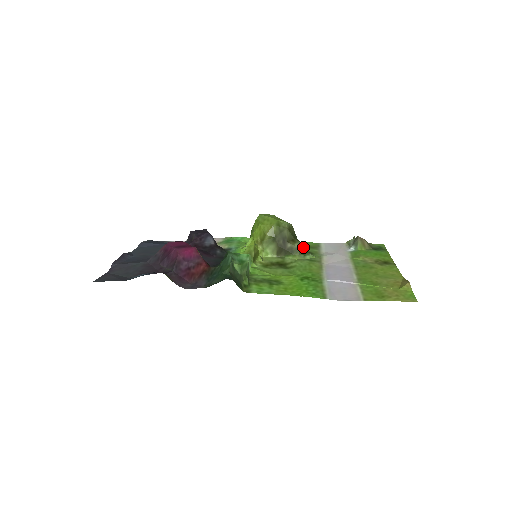
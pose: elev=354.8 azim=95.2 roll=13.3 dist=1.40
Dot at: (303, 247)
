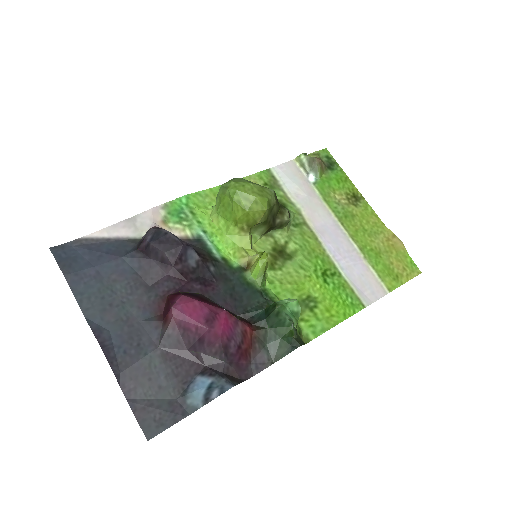
Dot at: (289, 214)
